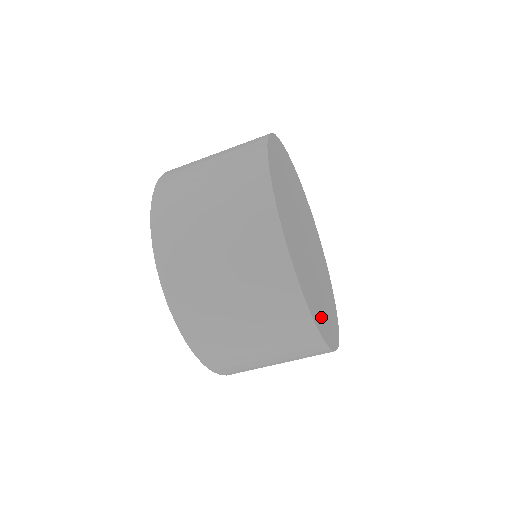
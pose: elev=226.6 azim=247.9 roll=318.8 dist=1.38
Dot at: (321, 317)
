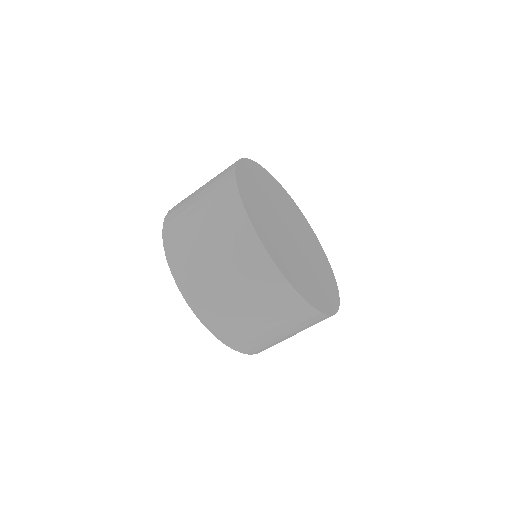
Dot at: (322, 296)
